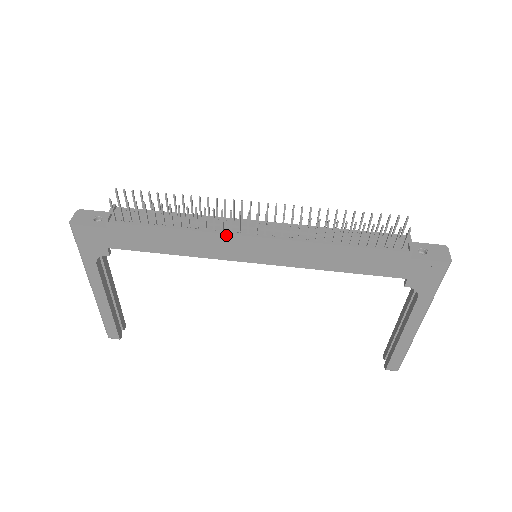
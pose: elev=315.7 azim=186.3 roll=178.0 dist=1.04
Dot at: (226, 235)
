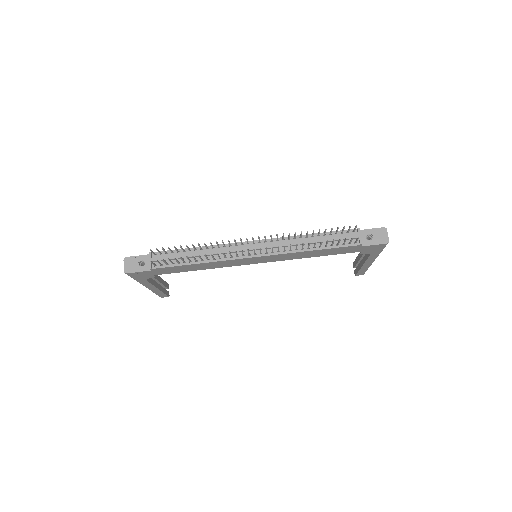
Dot at: (235, 260)
